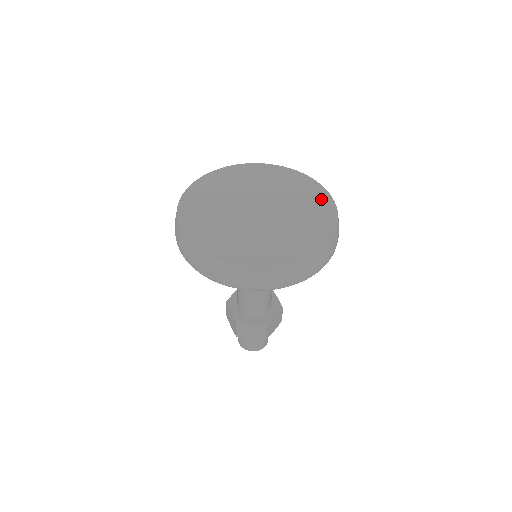
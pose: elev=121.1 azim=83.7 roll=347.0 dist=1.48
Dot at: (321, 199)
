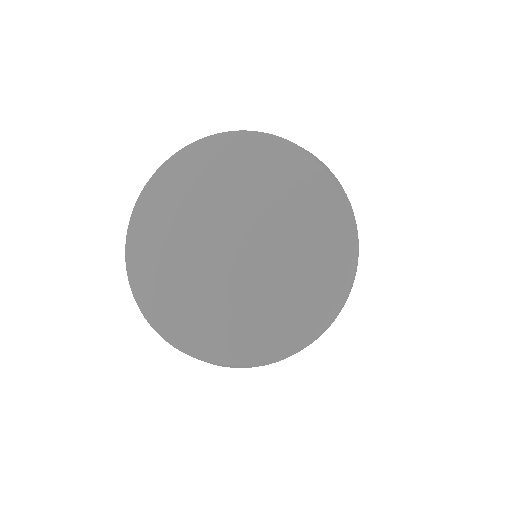
Dot at: (316, 298)
